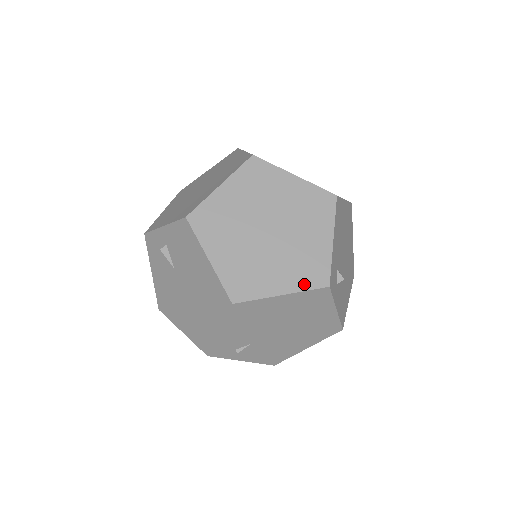
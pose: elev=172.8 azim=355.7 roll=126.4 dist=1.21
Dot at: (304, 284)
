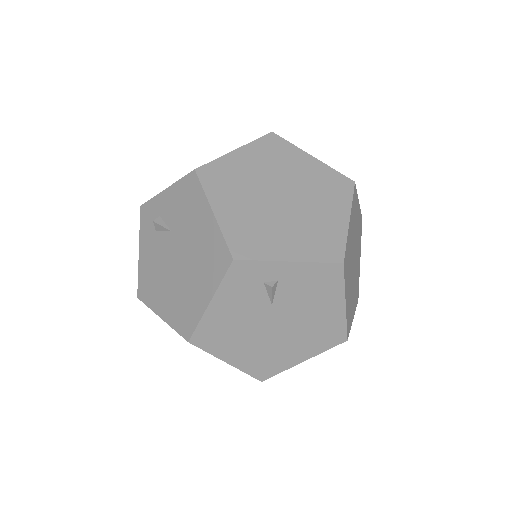
Dot at: (356, 304)
